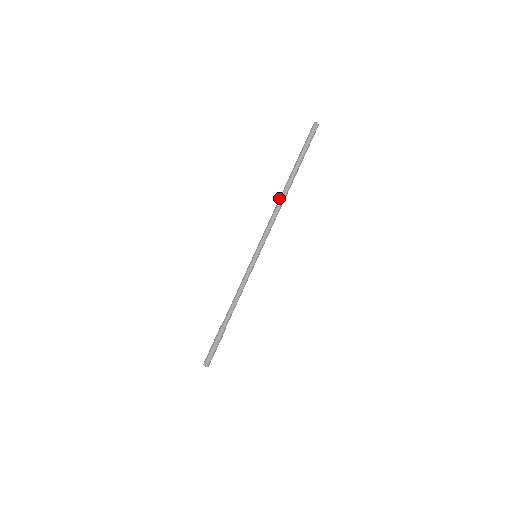
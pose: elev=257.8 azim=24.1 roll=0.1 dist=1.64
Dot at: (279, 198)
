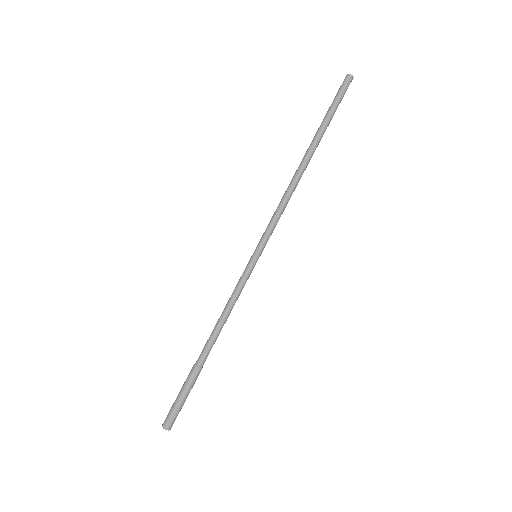
Dot at: occluded
